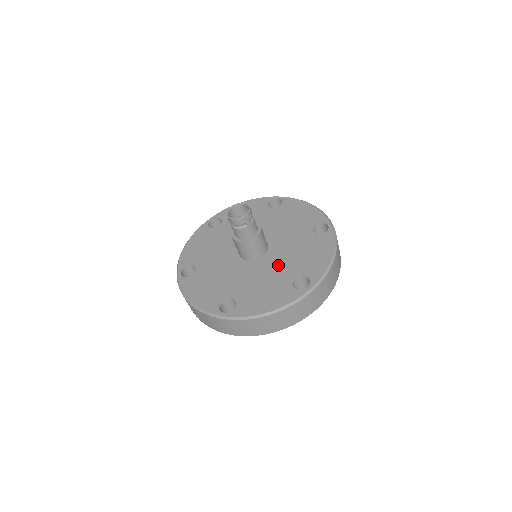
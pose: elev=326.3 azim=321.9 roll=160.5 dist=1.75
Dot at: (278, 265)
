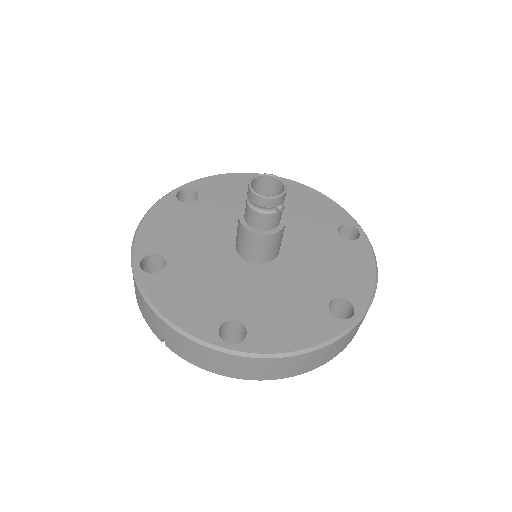
Dot at: (301, 276)
